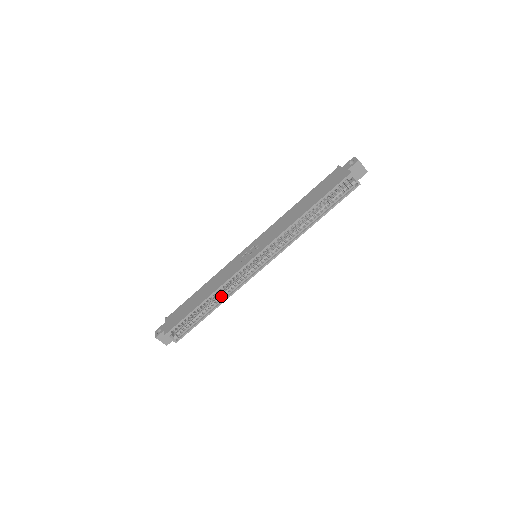
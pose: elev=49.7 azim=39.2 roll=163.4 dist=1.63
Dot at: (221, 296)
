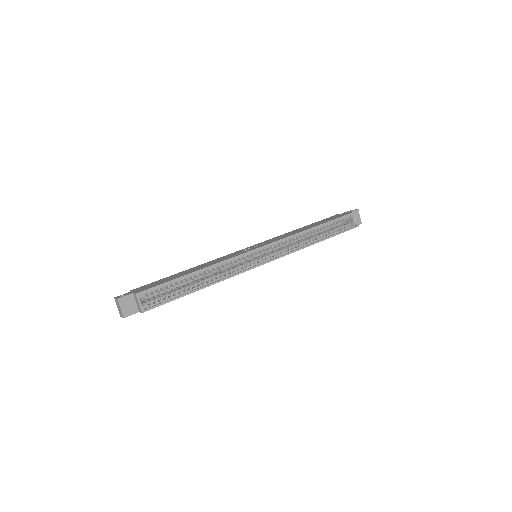
Dot at: (214, 277)
